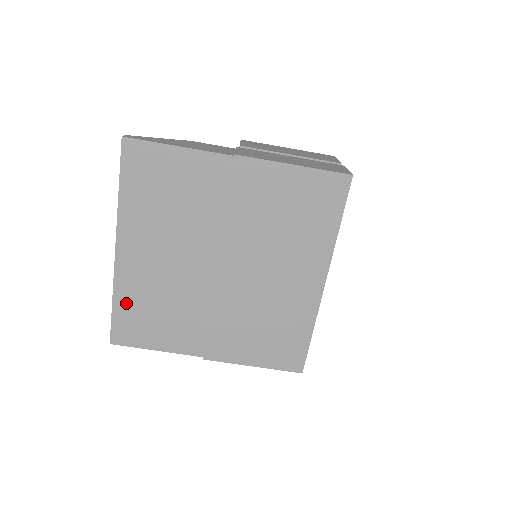
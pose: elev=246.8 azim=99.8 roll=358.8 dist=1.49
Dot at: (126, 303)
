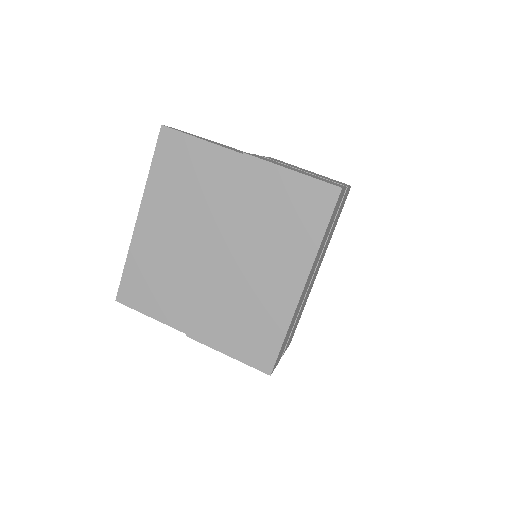
Dot at: (135, 266)
